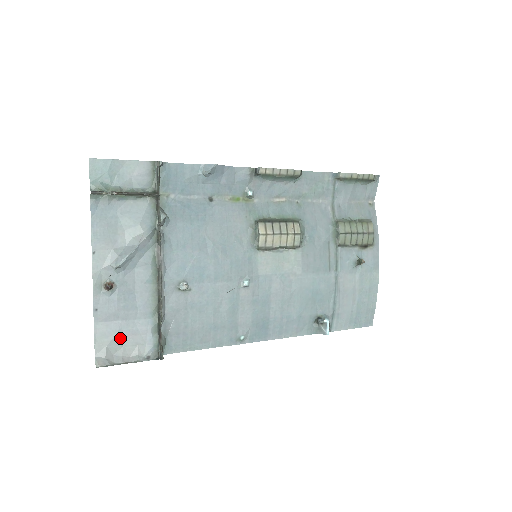
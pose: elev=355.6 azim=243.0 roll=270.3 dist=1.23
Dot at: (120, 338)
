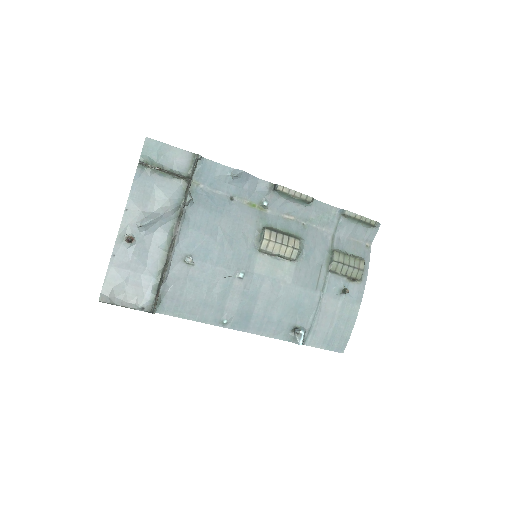
Dot at: (125, 285)
